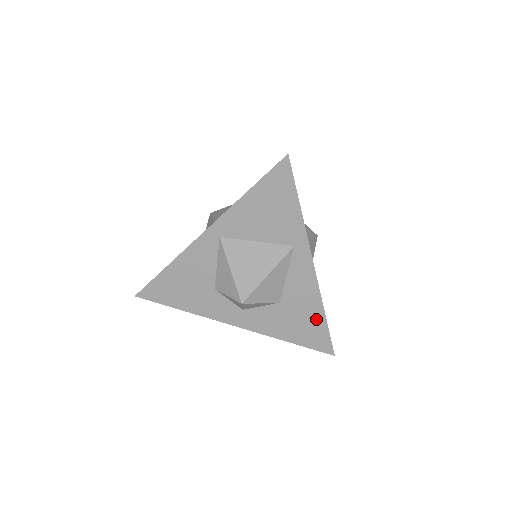
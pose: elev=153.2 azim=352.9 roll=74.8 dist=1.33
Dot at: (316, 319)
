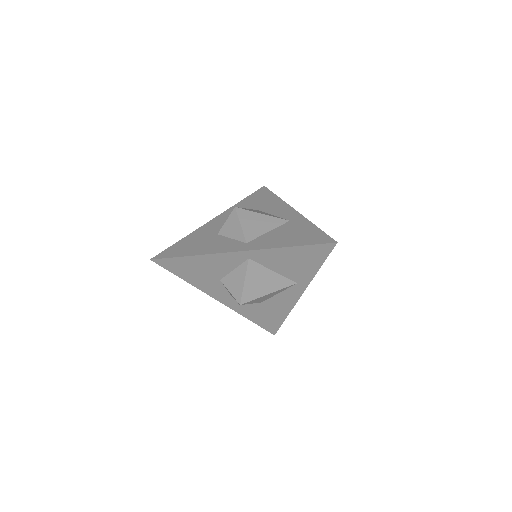
Dot at: (278, 317)
